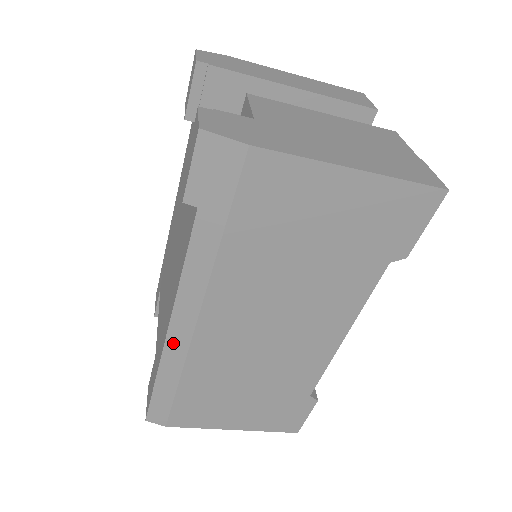
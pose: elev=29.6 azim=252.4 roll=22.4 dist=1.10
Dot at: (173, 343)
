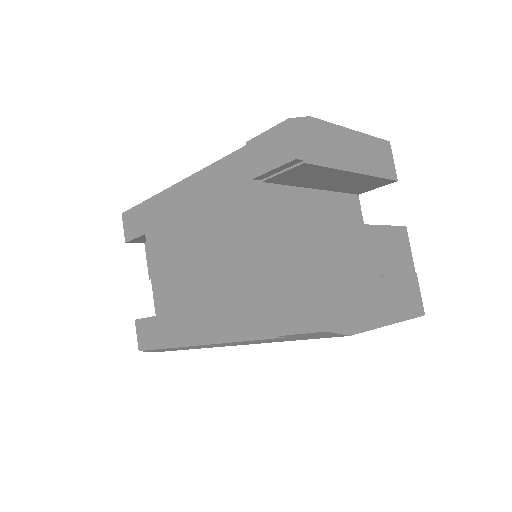
Dot at: (200, 346)
